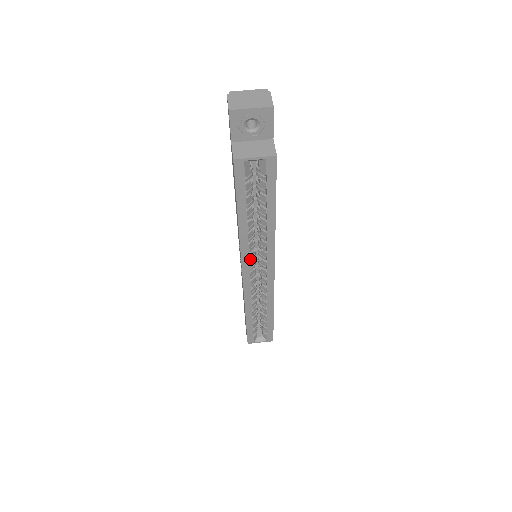
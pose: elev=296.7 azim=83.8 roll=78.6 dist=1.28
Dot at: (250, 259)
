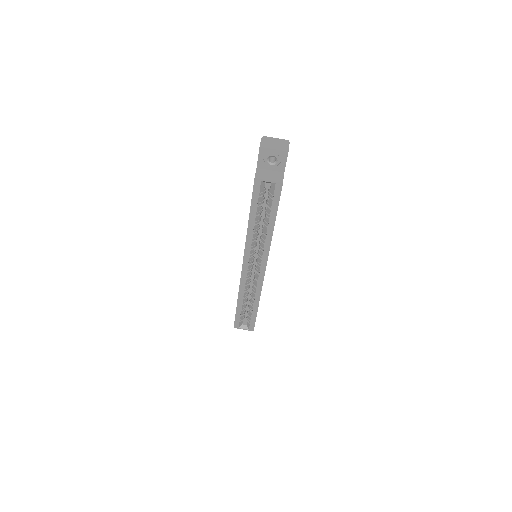
Dot at: (251, 254)
